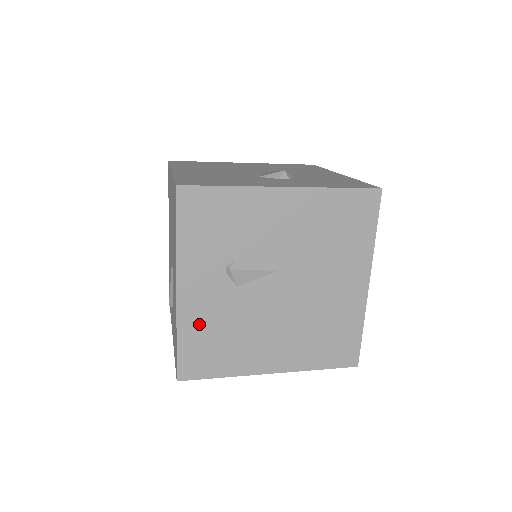
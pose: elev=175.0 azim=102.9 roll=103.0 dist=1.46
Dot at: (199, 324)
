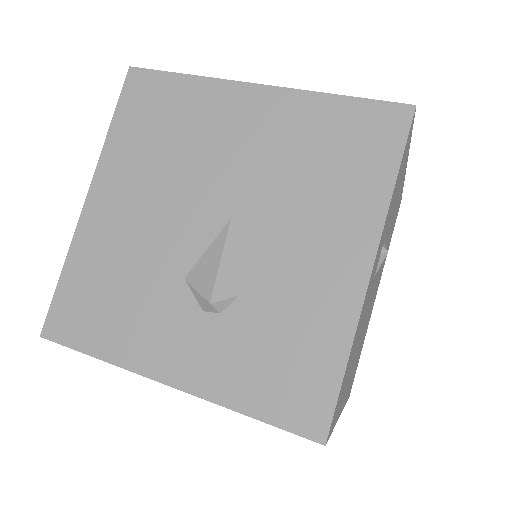
Dot at: occluded
